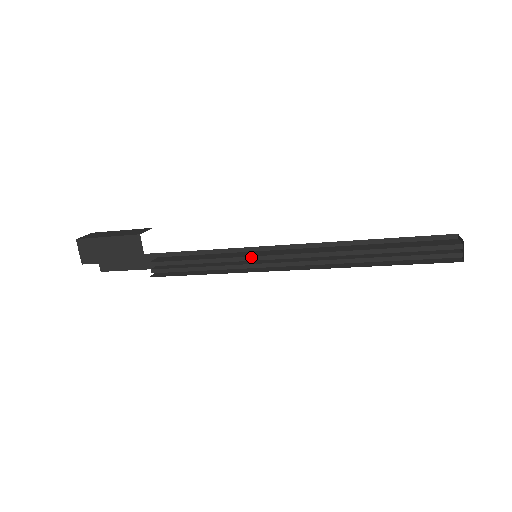
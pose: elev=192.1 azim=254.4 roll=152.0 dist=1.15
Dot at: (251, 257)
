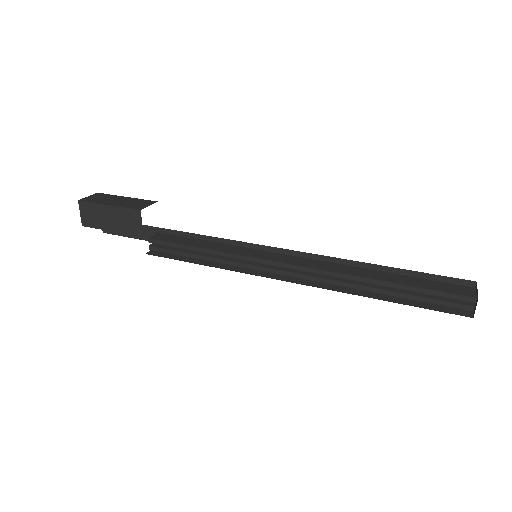
Dot at: (250, 257)
